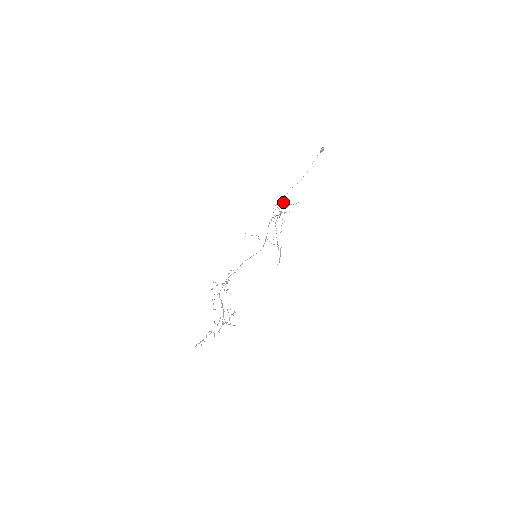
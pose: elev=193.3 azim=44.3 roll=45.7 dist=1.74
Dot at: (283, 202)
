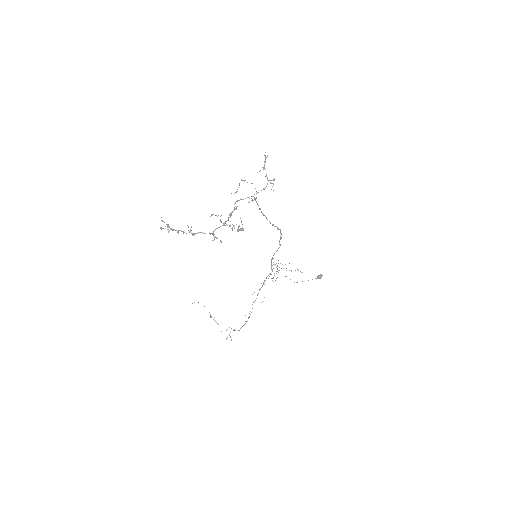
Dot at: occluded
